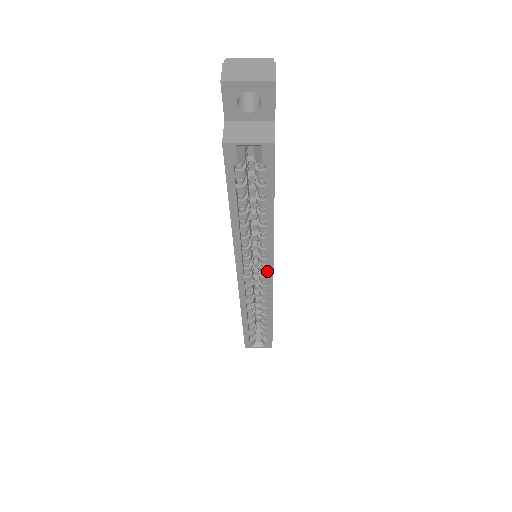
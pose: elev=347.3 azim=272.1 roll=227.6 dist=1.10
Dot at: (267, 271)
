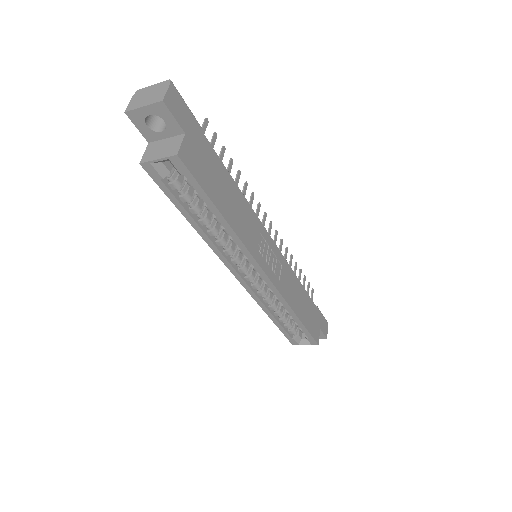
Dot at: (257, 270)
